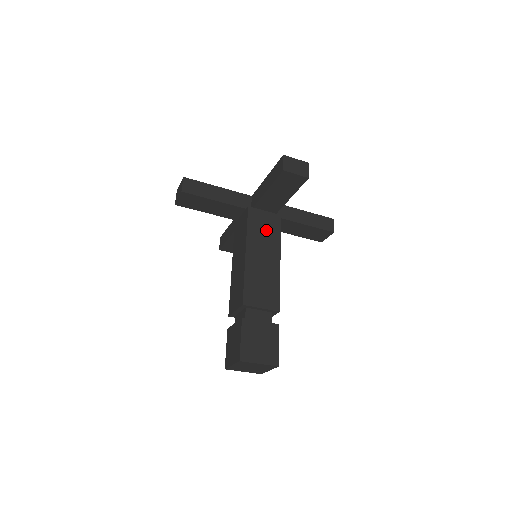
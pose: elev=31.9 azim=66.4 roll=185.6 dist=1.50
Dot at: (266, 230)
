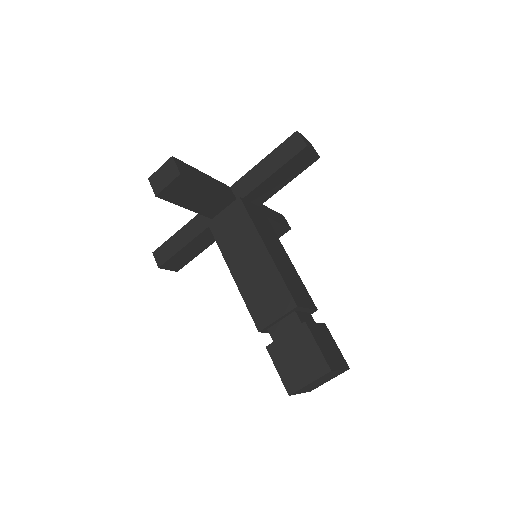
Dot at: (263, 223)
